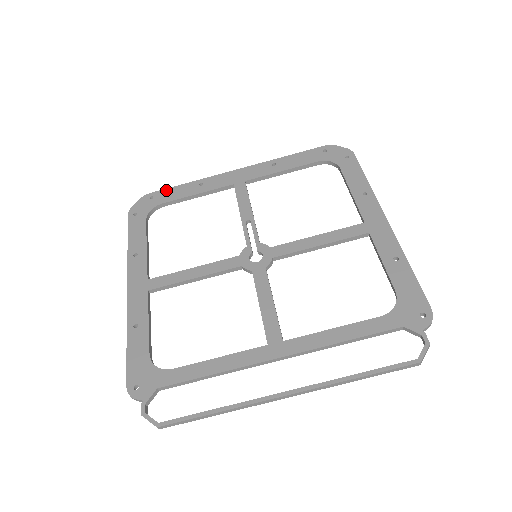
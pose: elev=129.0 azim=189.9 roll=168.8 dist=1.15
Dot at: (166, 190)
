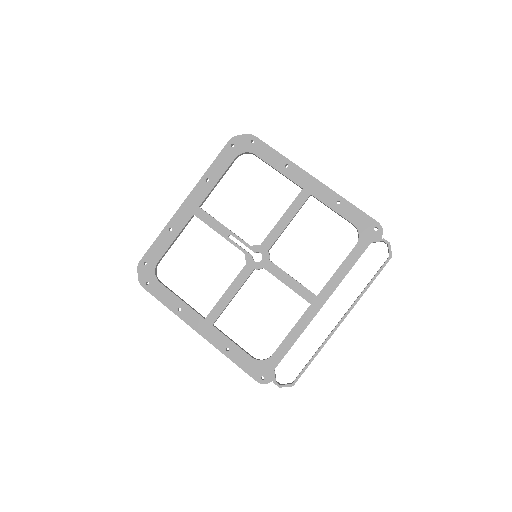
Dot at: (149, 251)
